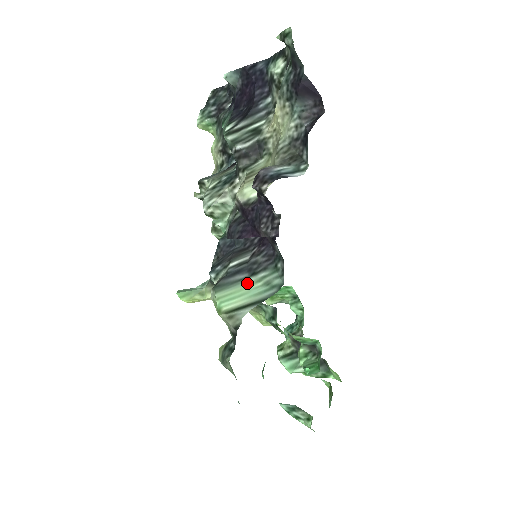
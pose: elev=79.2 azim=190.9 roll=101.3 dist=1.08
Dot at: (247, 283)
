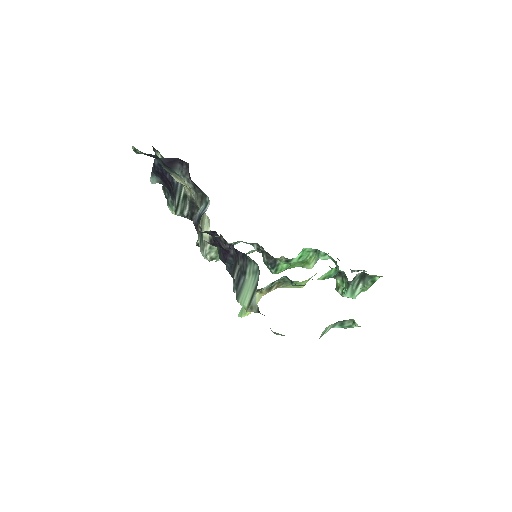
Dot at: (246, 282)
